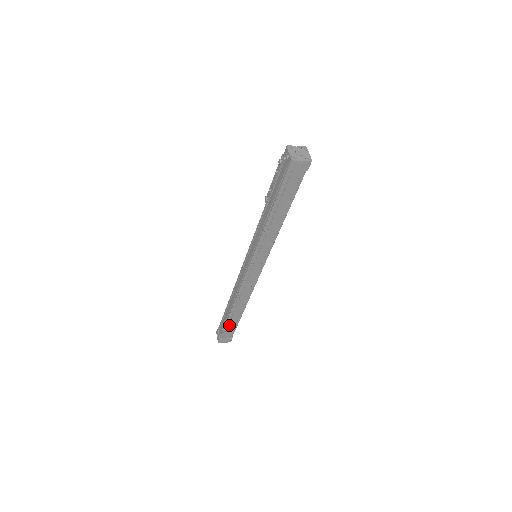
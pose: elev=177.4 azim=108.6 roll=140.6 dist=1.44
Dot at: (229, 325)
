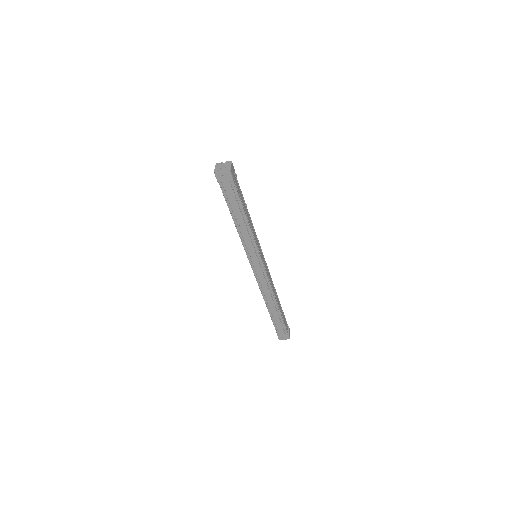
Dot at: (276, 322)
